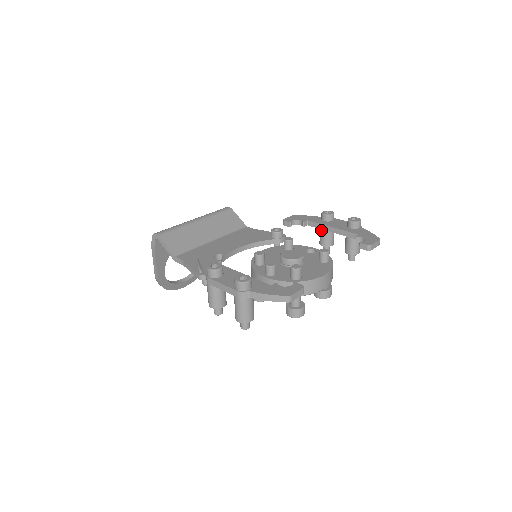
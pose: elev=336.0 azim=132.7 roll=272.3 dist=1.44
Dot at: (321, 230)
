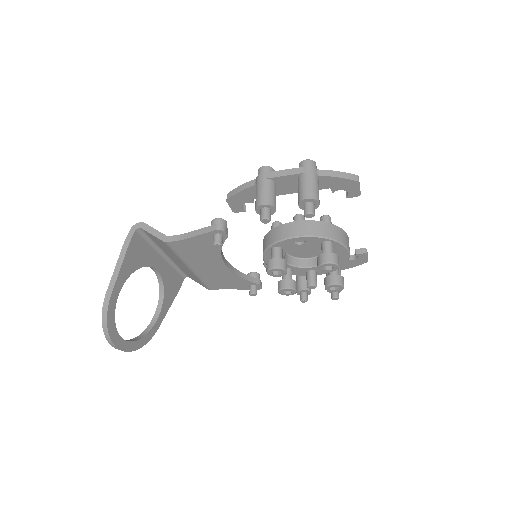
Dot at: occluded
